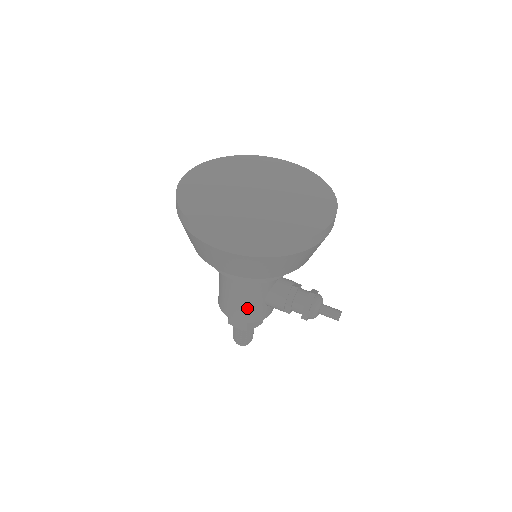
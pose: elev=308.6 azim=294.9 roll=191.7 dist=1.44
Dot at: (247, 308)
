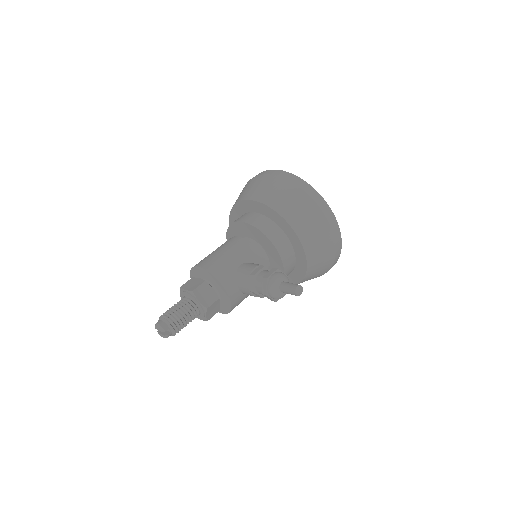
Dot at: (222, 259)
